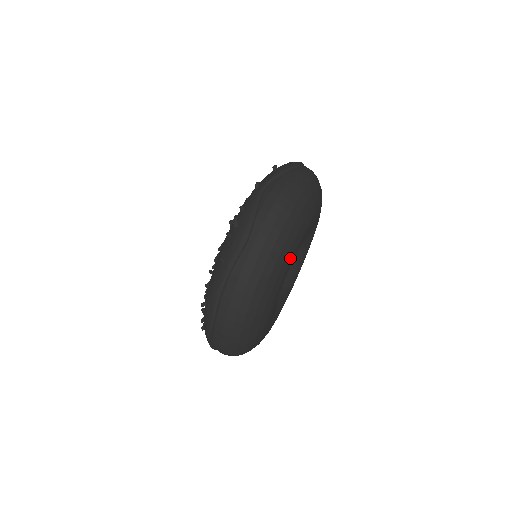
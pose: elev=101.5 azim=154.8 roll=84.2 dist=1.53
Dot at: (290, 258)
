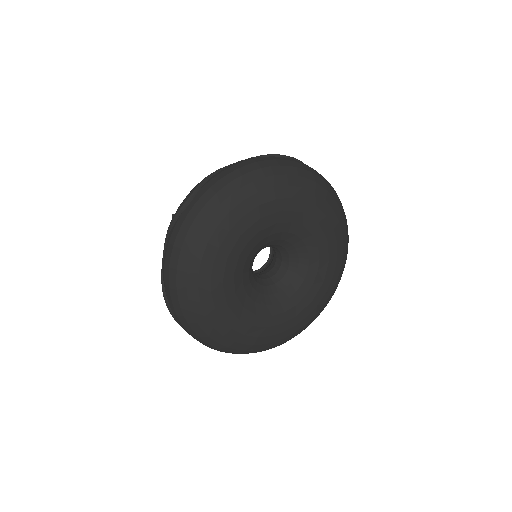
Dot at: (212, 304)
